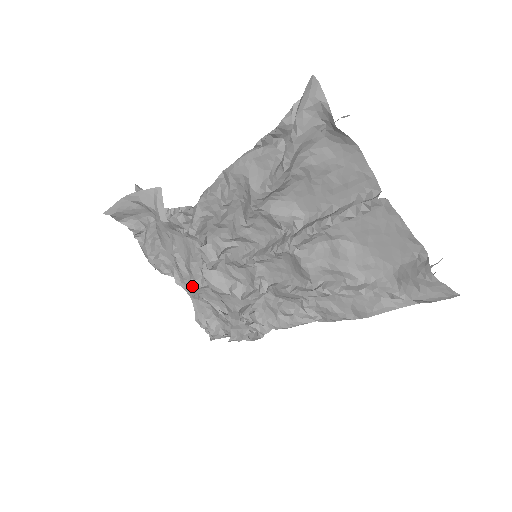
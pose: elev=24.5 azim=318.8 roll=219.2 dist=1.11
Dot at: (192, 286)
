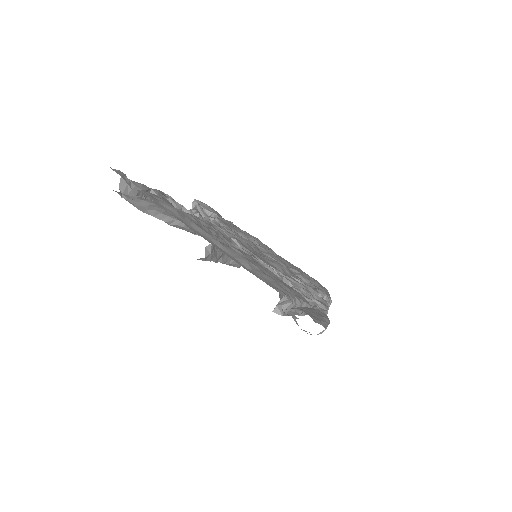
Dot at: occluded
